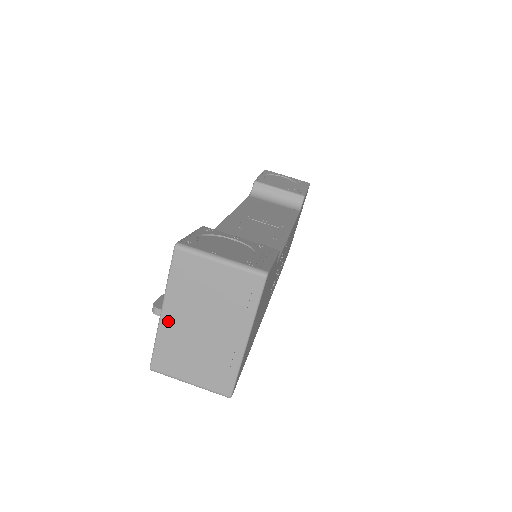
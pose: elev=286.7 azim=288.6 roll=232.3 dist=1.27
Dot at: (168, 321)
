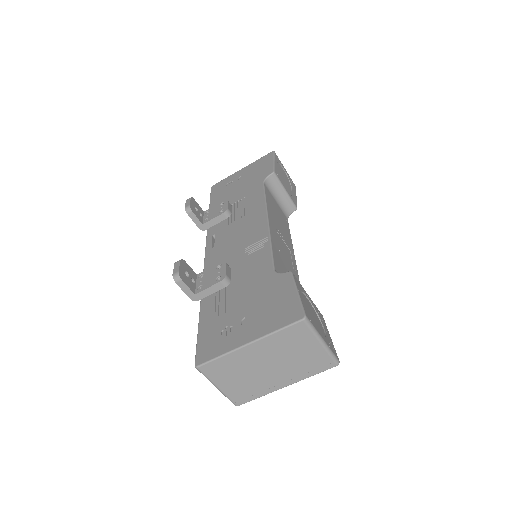
Dot at: (246, 351)
